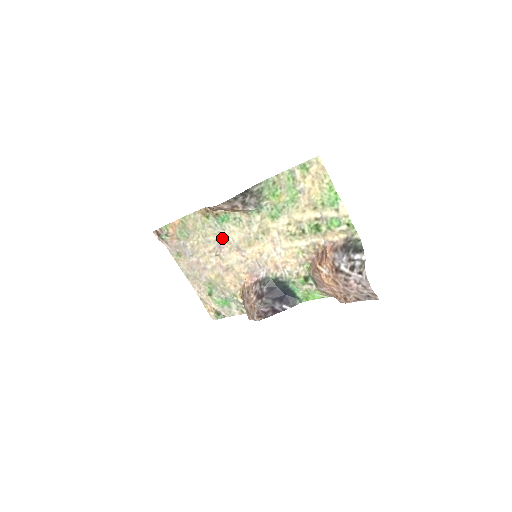
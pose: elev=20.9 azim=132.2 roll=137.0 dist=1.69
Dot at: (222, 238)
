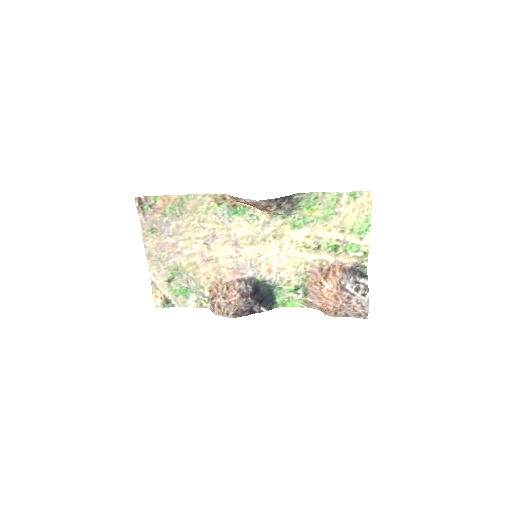
Dot at: (223, 229)
